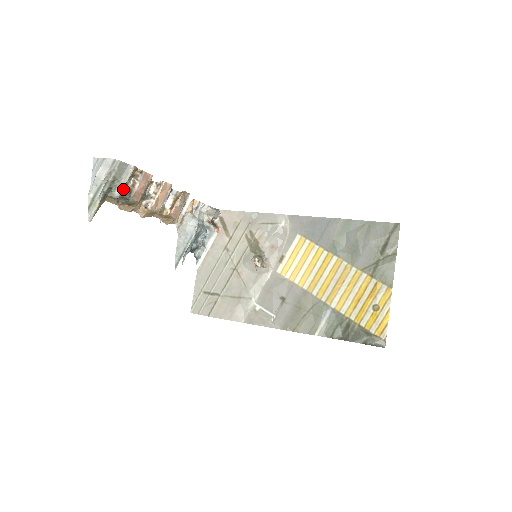
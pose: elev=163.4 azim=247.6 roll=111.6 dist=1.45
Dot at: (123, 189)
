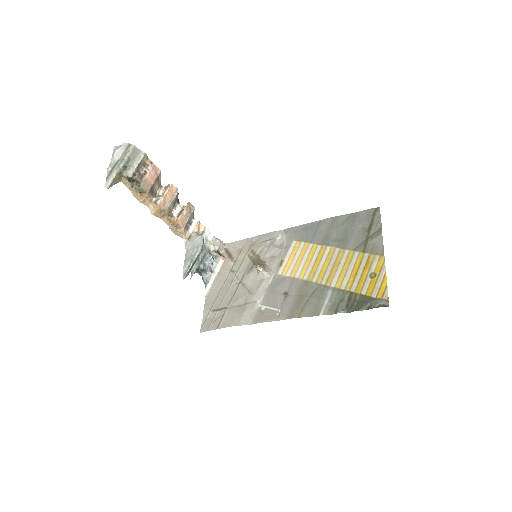
Dot at: (136, 171)
